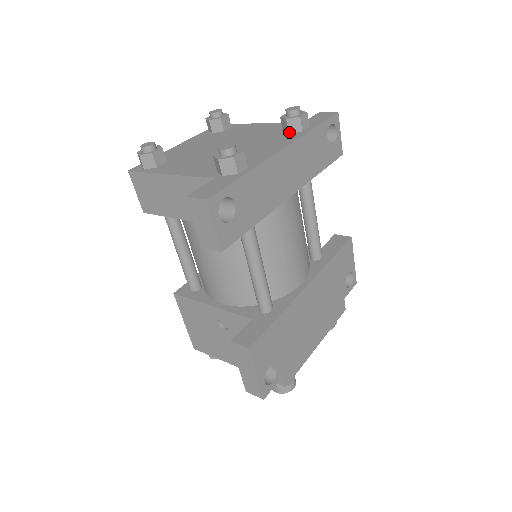
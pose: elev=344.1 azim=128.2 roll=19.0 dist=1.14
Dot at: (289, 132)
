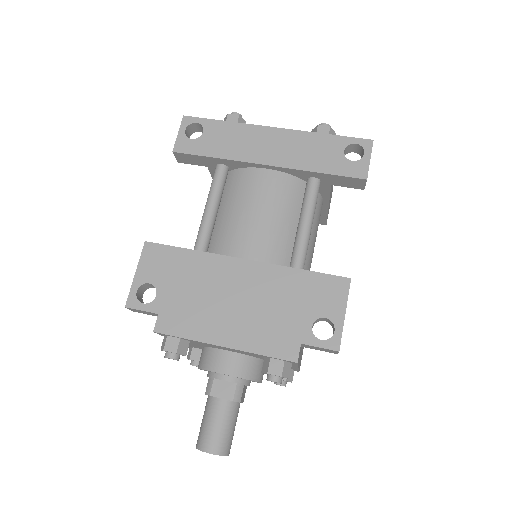
Dot at: occluded
